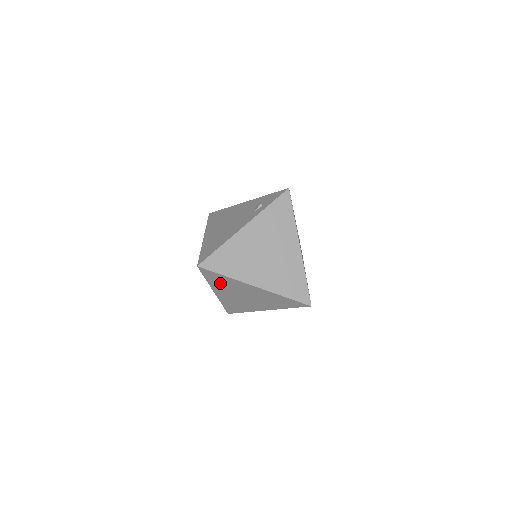
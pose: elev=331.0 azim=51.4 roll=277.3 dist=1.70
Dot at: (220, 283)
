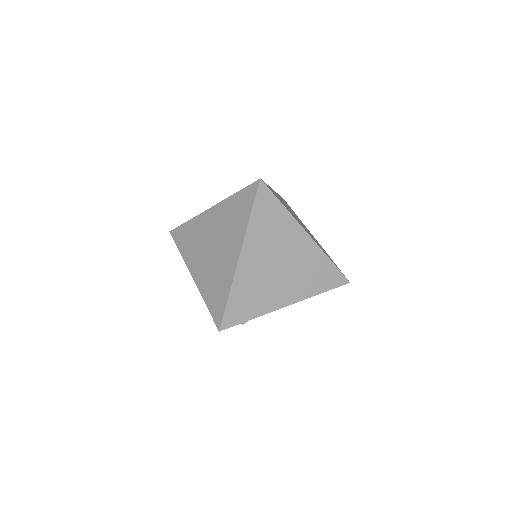
Dot at: (265, 226)
